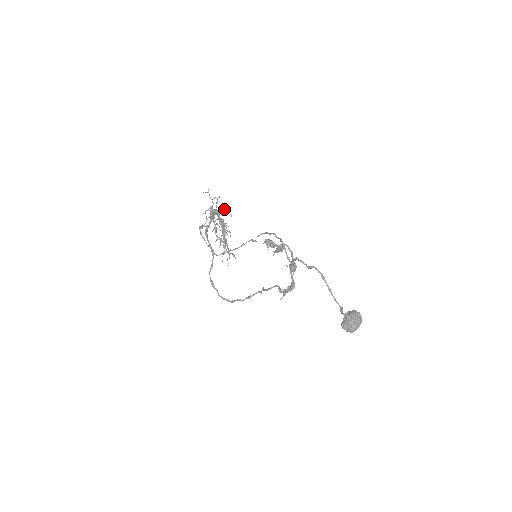
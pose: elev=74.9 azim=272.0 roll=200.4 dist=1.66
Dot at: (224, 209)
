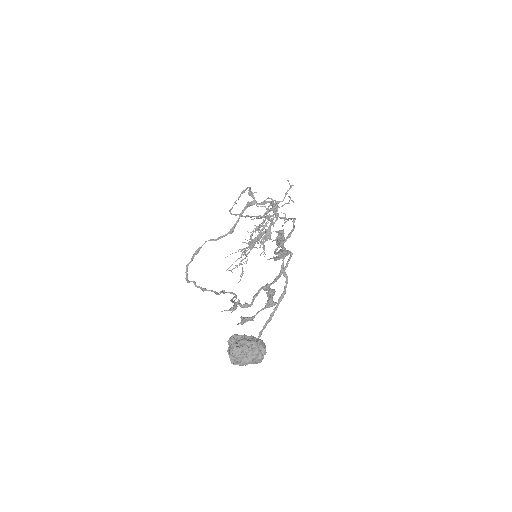
Dot at: occluded
